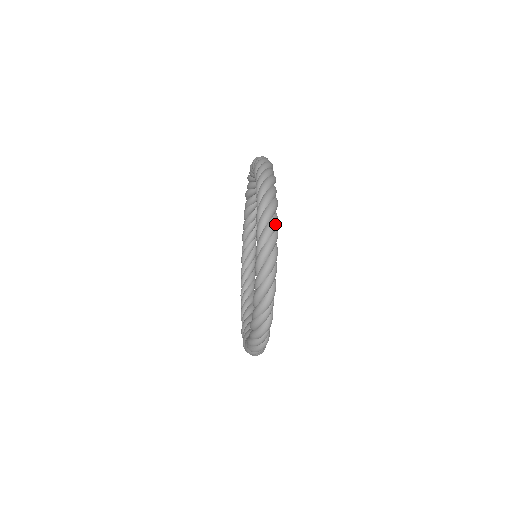
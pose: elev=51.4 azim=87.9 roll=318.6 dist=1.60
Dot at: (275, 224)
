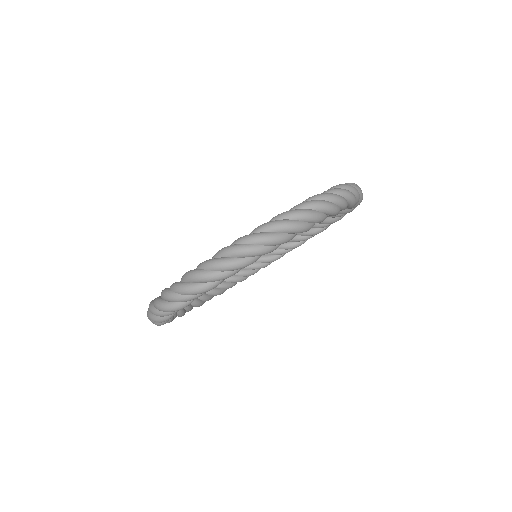
Dot at: (278, 241)
